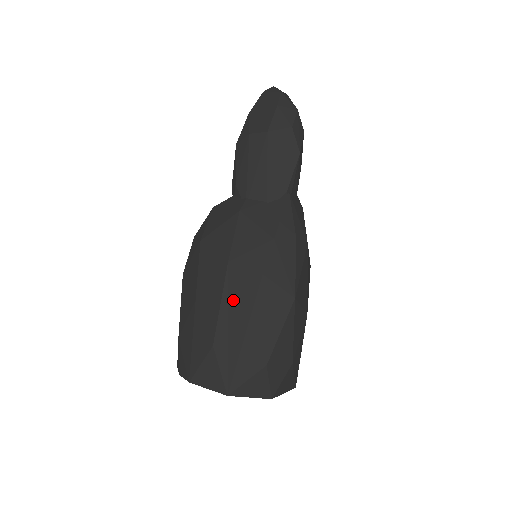
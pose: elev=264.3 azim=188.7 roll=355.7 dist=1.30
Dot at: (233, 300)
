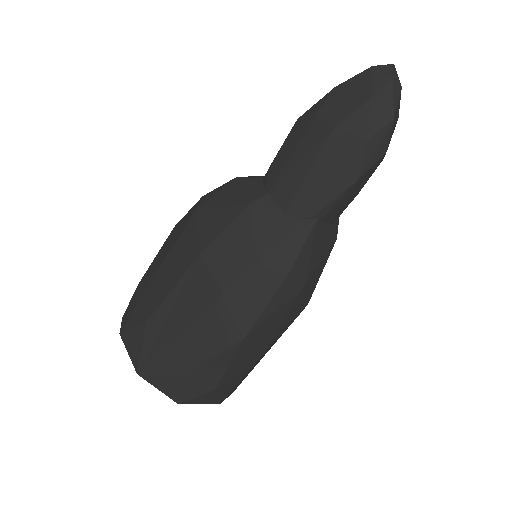
Dot at: (184, 295)
